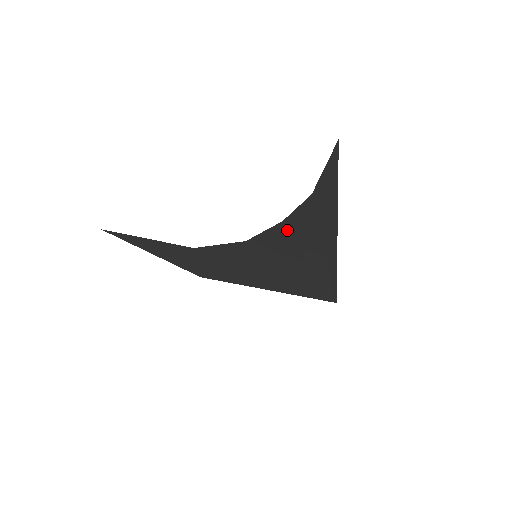
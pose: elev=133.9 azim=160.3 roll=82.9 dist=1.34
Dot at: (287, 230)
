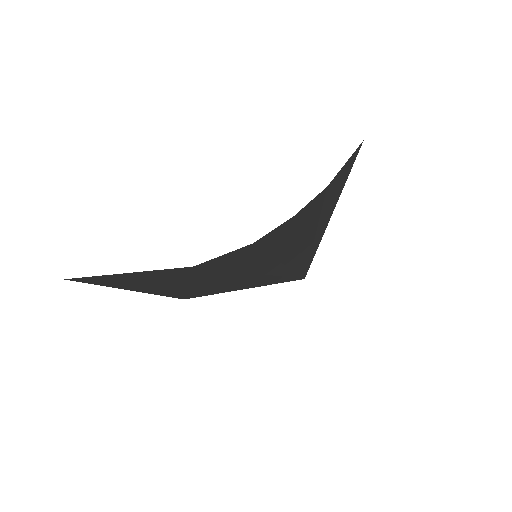
Dot at: (295, 223)
